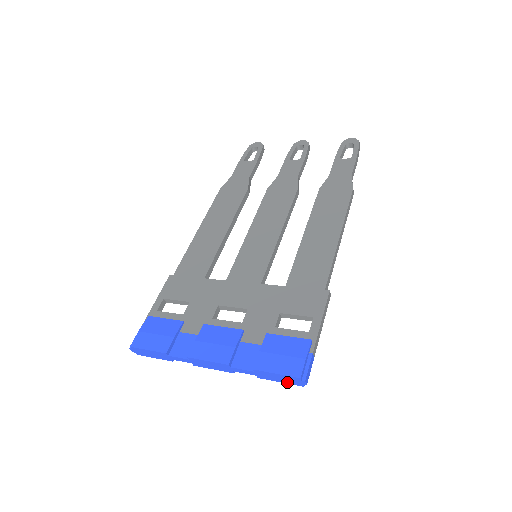
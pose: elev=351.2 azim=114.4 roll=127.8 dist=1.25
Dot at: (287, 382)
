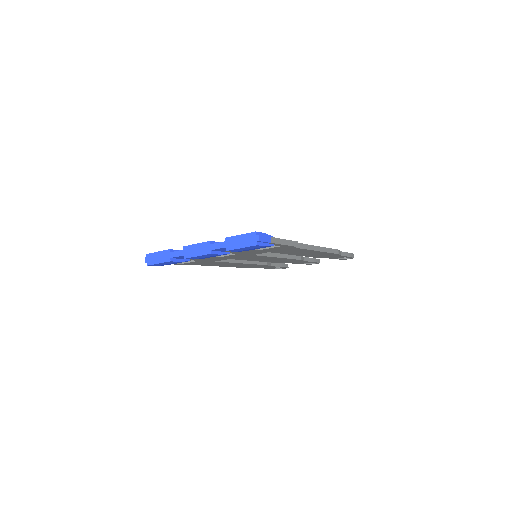
Dot at: (246, 245)
